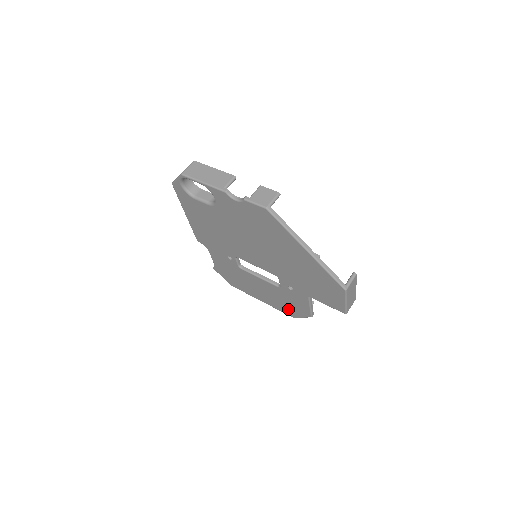
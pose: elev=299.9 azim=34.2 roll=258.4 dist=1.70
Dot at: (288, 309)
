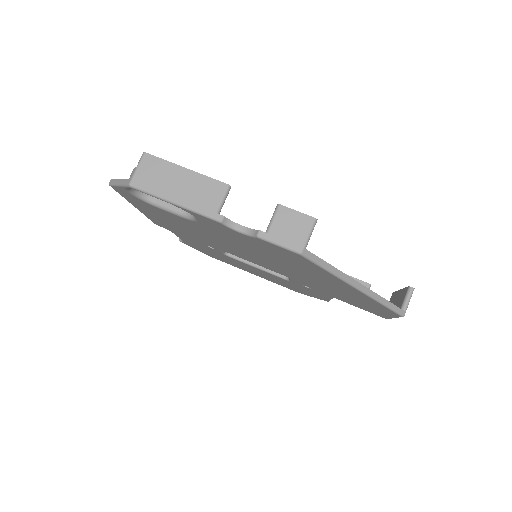
Dot at: (293, 289)
